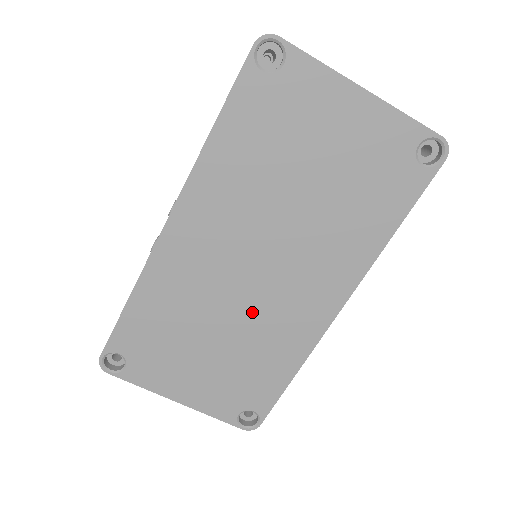
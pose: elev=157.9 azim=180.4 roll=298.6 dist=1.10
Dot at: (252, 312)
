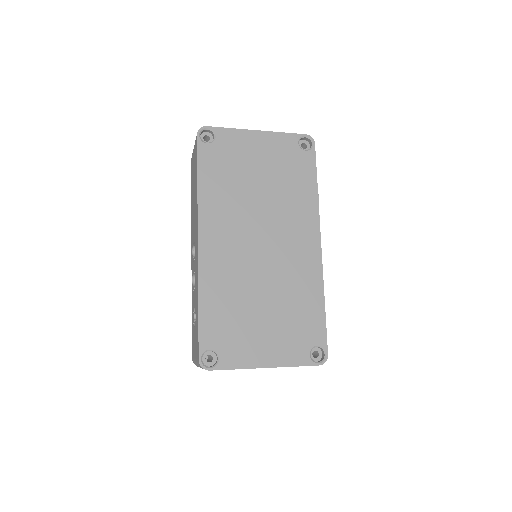
Dot at: (275, 273)
